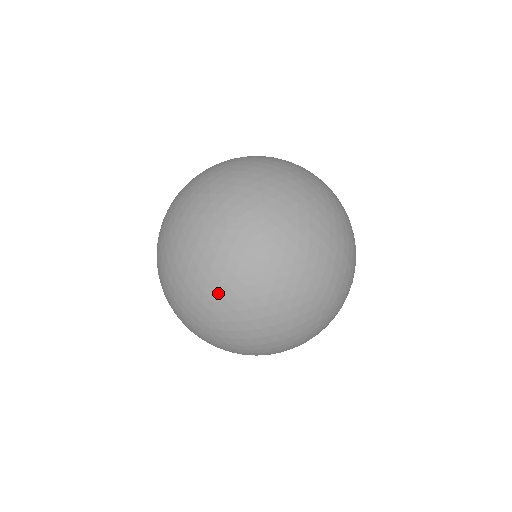
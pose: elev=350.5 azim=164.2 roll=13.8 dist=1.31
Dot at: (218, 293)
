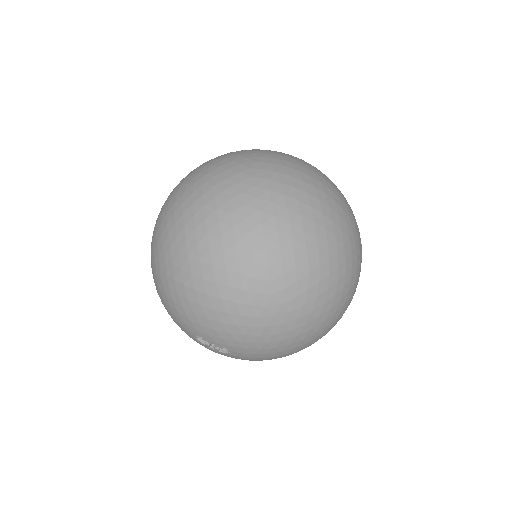
Dot at: (193, 205)
